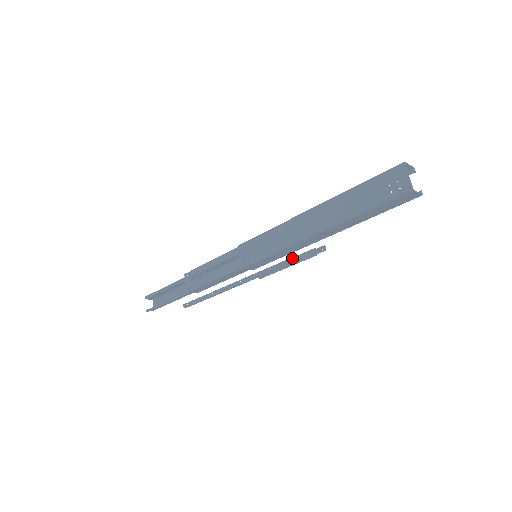
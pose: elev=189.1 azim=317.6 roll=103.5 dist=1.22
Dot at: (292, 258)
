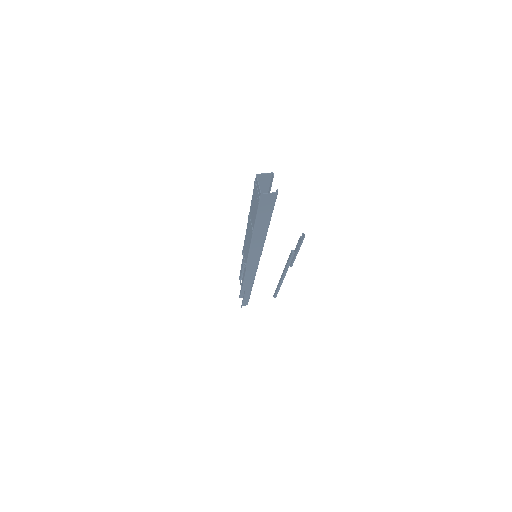
Dot at: occluded
